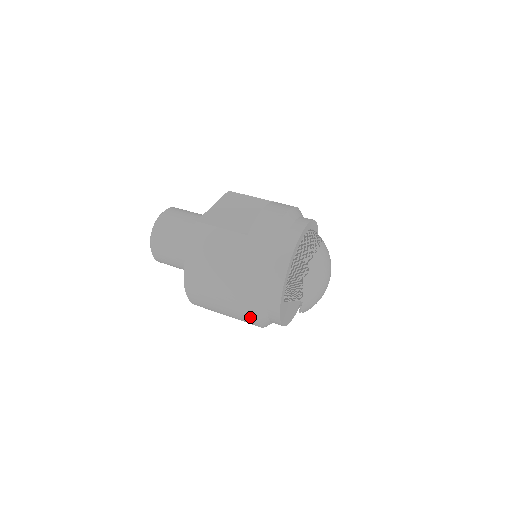
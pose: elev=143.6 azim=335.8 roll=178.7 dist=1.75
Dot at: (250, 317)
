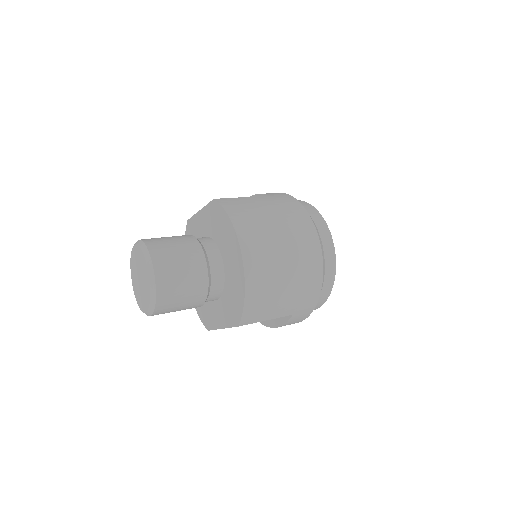
Dot at: (317, 267)
